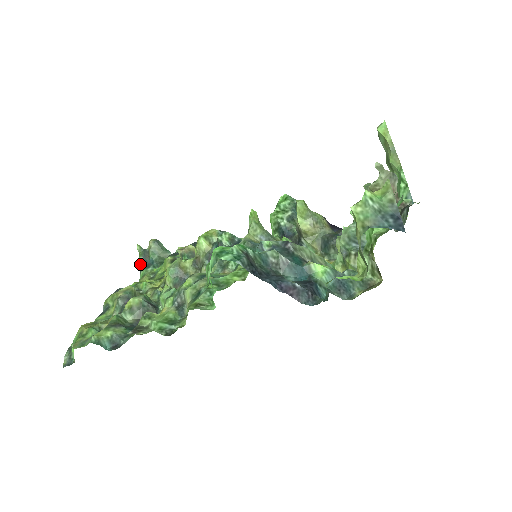
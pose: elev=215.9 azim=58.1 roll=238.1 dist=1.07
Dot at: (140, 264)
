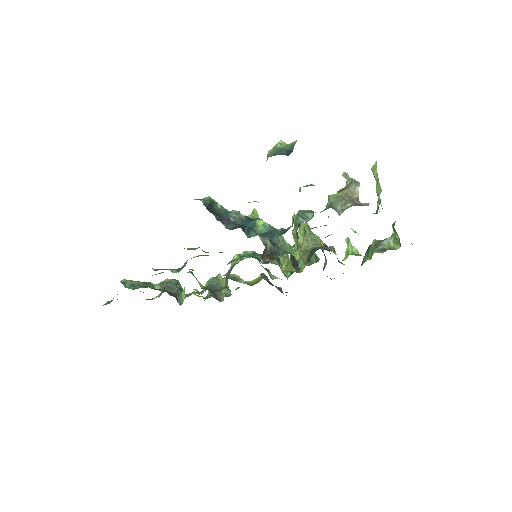
Dot at: (207, 296)
